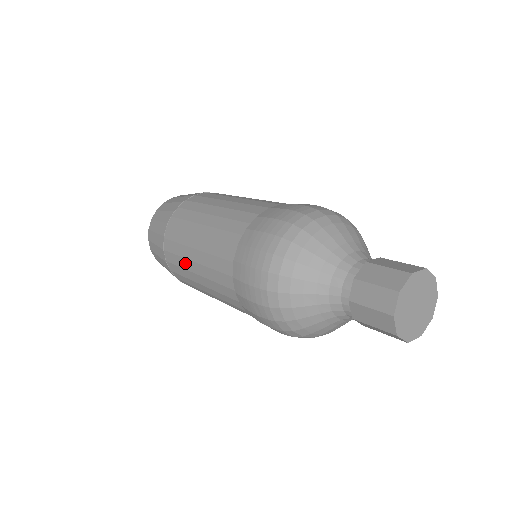
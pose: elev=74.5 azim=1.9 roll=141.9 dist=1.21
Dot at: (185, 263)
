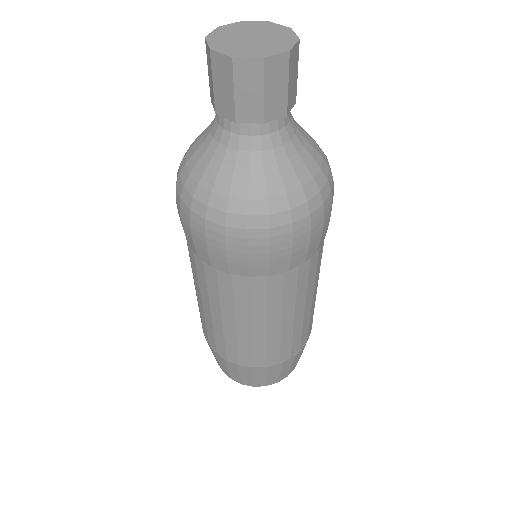
Dot at: occluded
